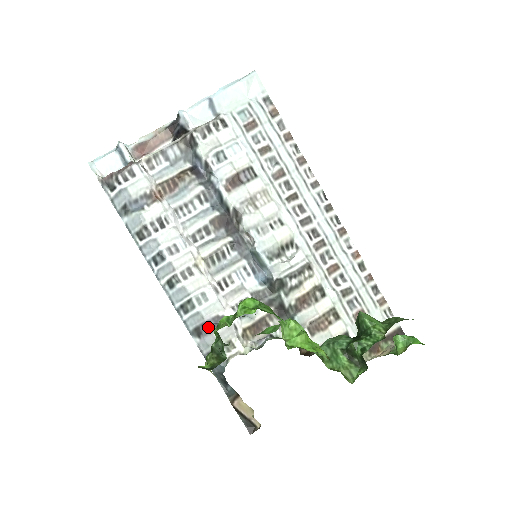
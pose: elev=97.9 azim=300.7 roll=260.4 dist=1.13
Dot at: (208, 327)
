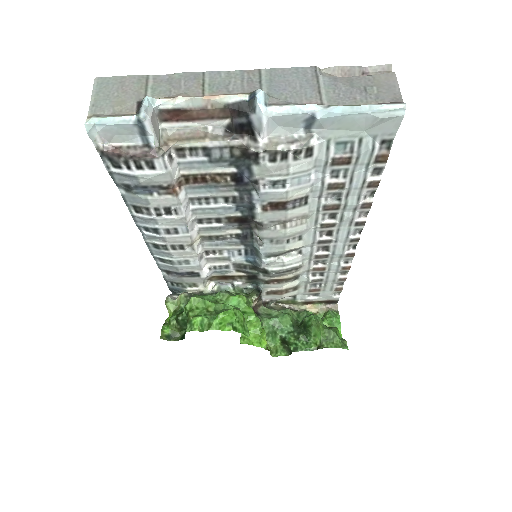
Dot at: (179, 274)
